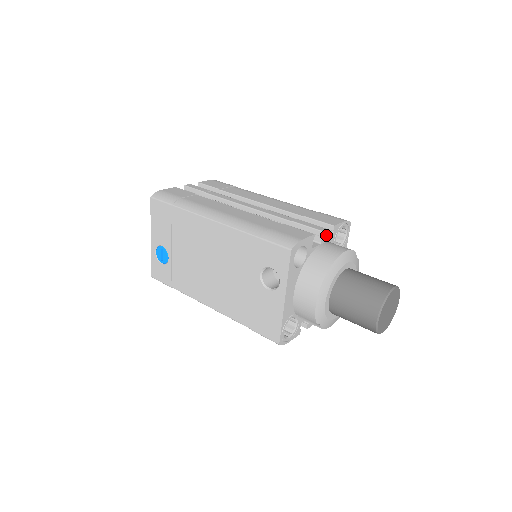
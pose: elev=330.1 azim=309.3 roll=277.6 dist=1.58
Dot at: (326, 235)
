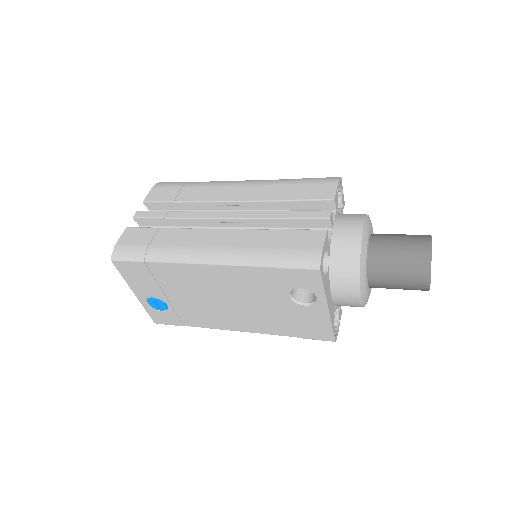
Dot at: occluded
